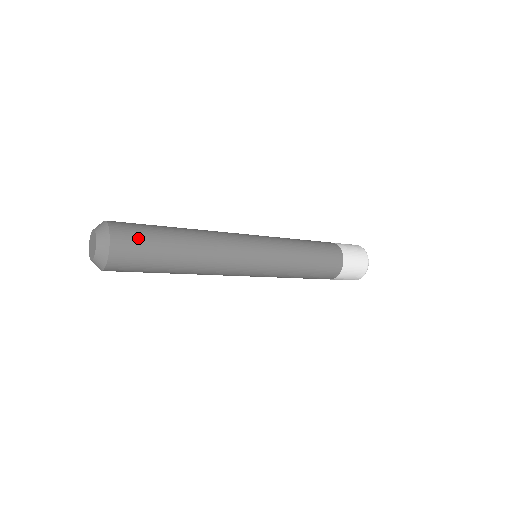
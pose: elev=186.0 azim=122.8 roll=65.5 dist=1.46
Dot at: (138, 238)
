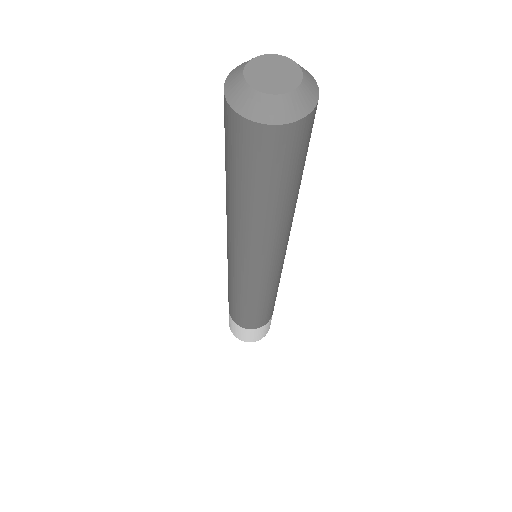
Dot at: (303, 150)
